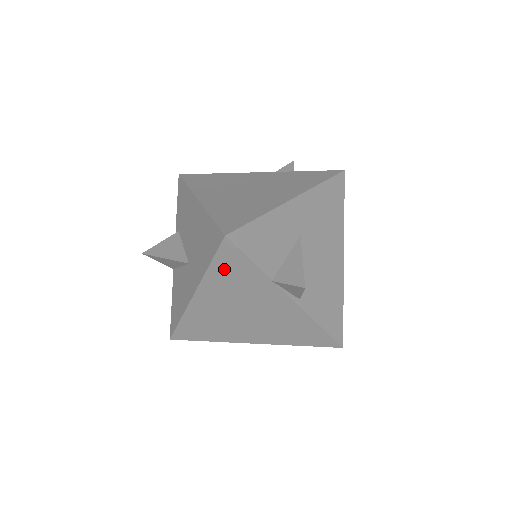
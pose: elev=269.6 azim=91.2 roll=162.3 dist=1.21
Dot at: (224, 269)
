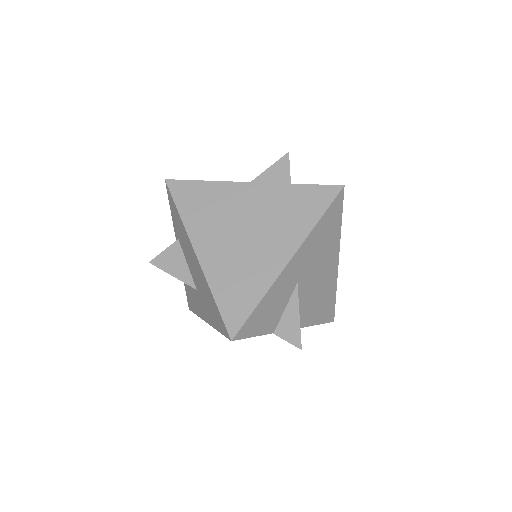
Dot at: occluded
